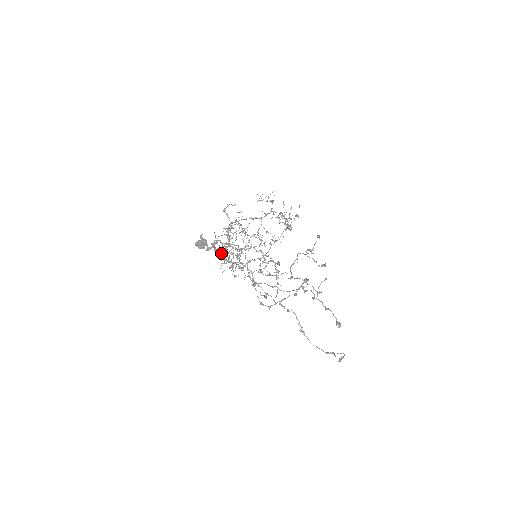
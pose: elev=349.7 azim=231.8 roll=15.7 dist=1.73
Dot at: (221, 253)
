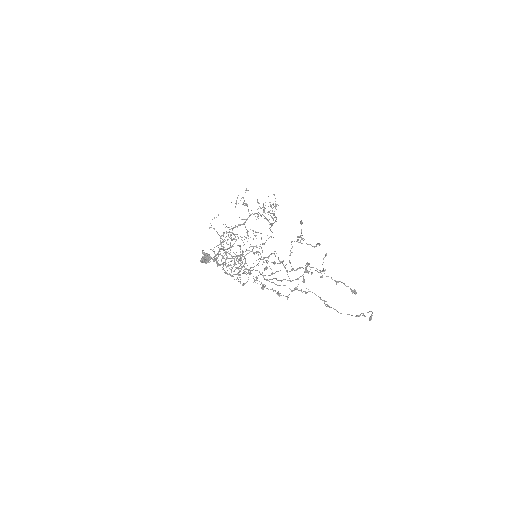
Dot at: (223, 269)
